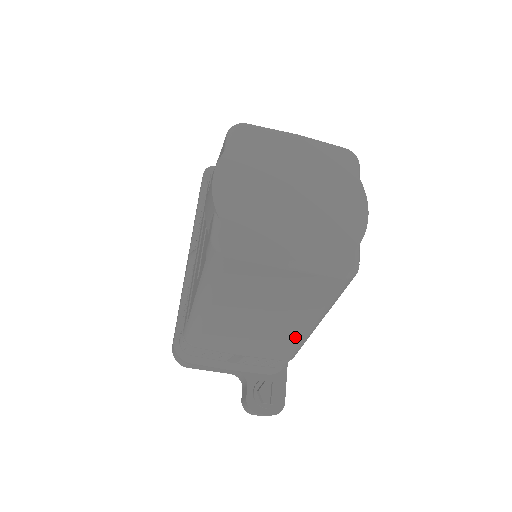
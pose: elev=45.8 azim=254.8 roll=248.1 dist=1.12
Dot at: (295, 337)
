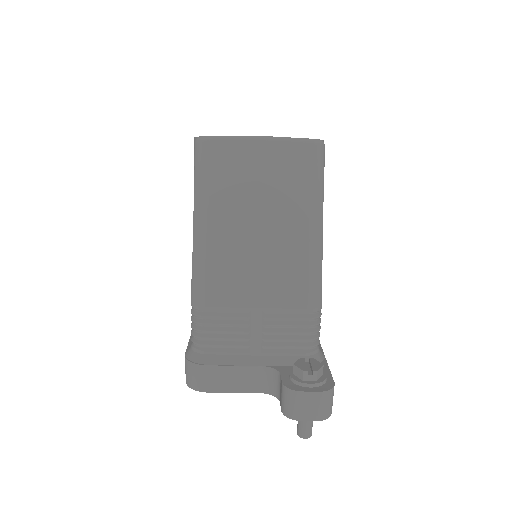
Dot at: (303, 252)
